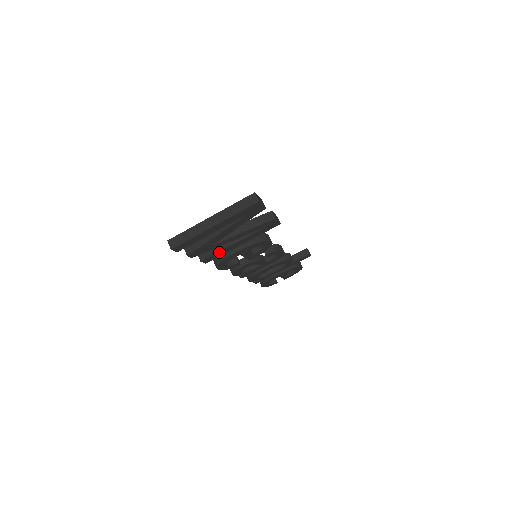
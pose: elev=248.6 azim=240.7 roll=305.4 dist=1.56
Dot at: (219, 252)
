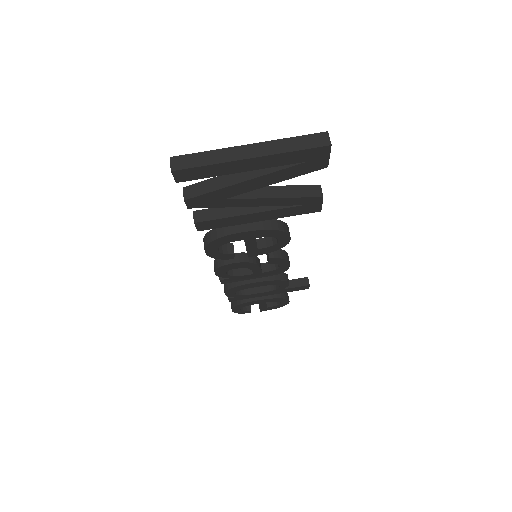
Dot at: (225, 219)
